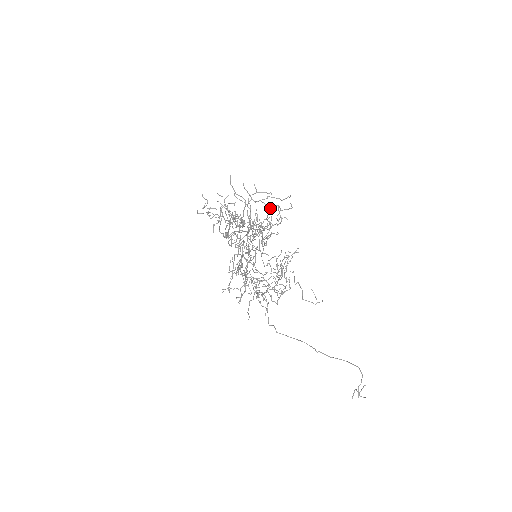
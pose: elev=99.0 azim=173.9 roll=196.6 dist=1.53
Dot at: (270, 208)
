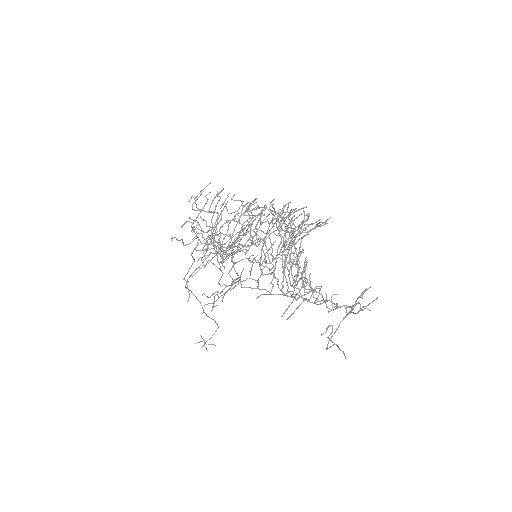
Dot at: occluded
